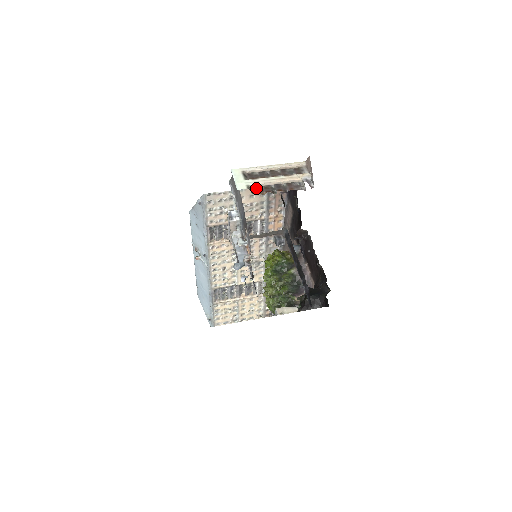
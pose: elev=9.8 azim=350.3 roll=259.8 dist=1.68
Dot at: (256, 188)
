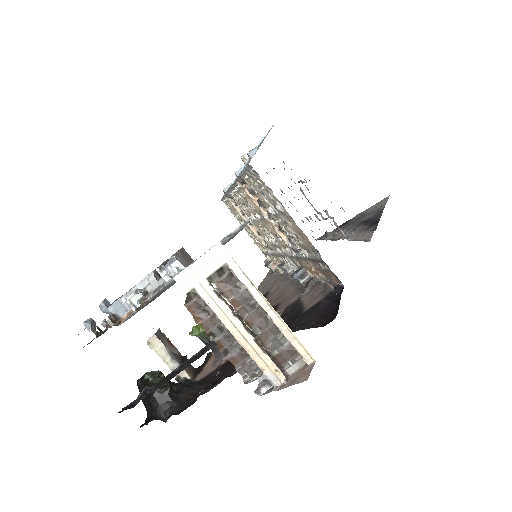
Dot at: (202, 304)
